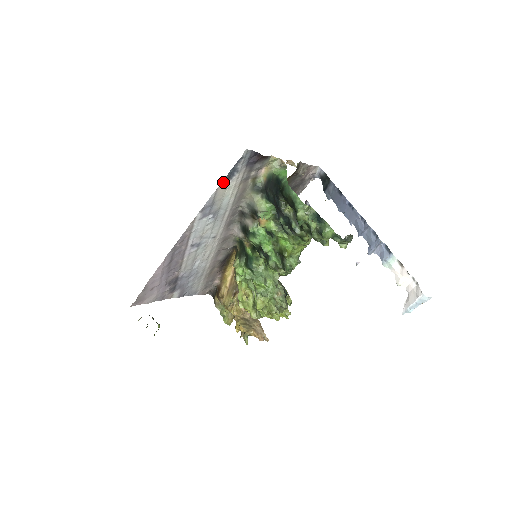
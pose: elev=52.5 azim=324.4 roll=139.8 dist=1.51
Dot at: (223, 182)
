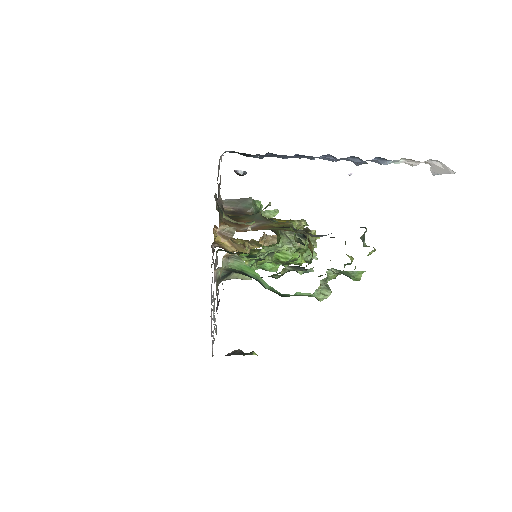
Dot at: occluded
